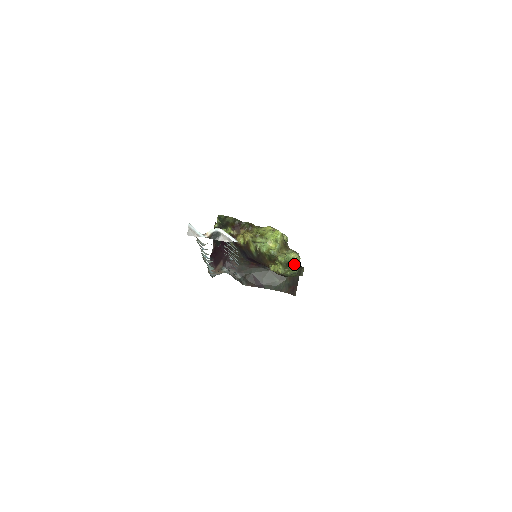
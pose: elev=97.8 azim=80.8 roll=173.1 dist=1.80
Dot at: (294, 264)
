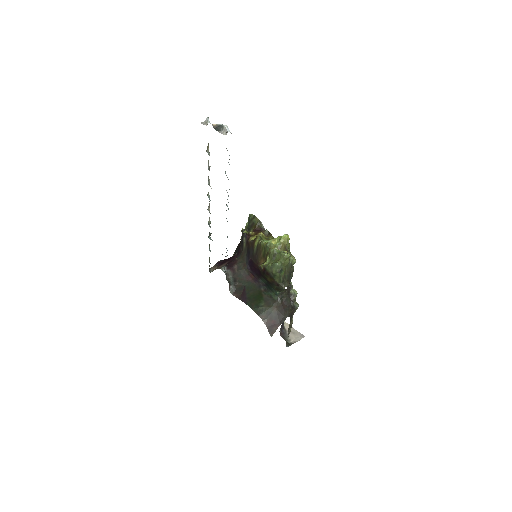
Dot at: (281, 258)
